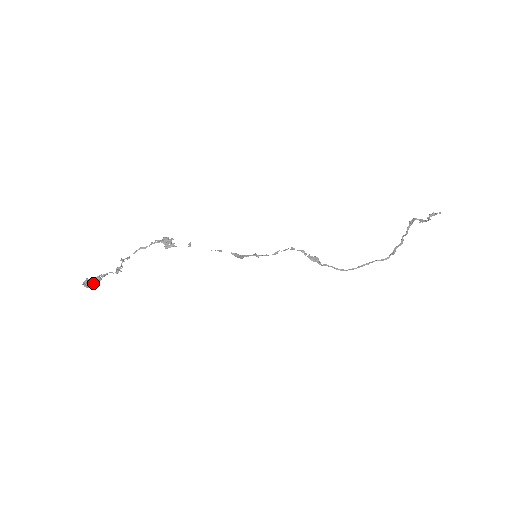
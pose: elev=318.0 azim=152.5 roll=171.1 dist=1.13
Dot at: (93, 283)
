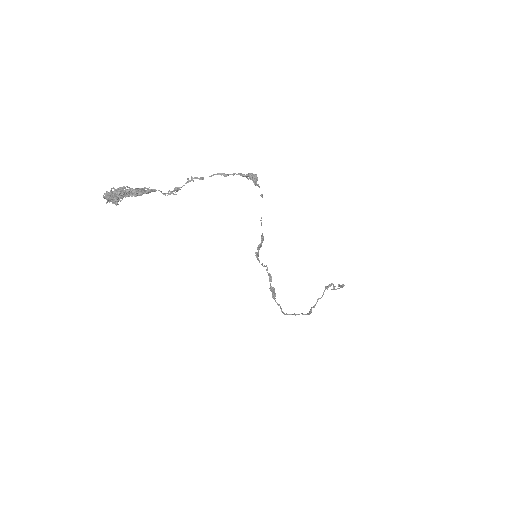
Dot at: occluded
